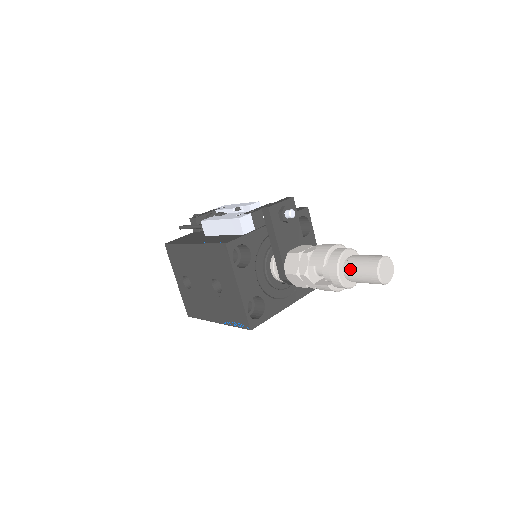
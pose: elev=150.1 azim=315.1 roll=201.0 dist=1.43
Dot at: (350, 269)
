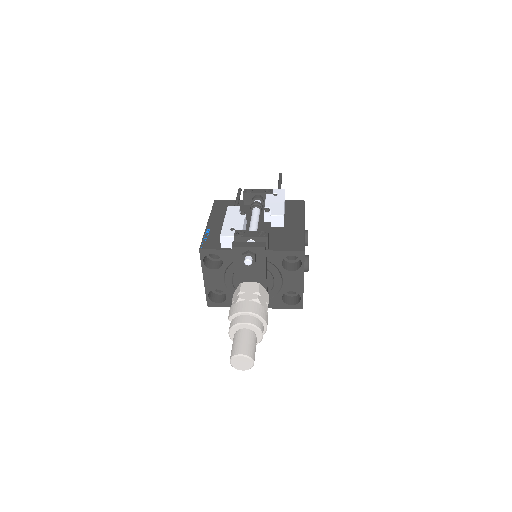
Dot at: (233, 338)
